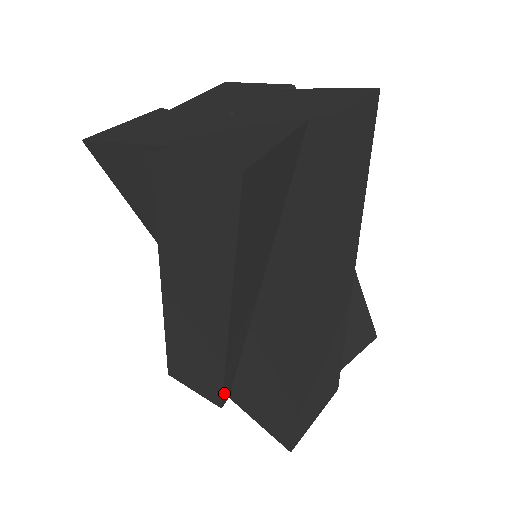
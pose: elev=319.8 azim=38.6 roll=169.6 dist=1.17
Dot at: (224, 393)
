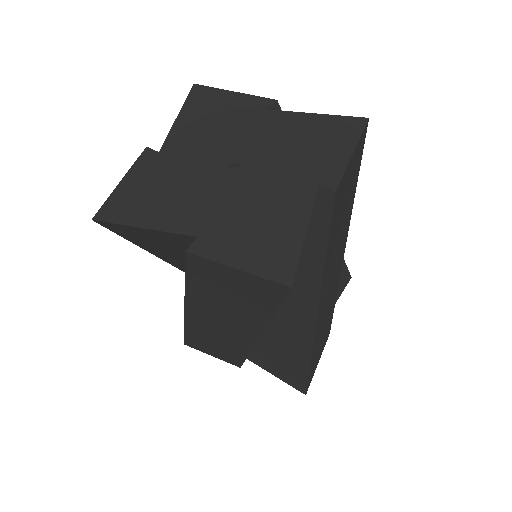
Dot at: occluded
